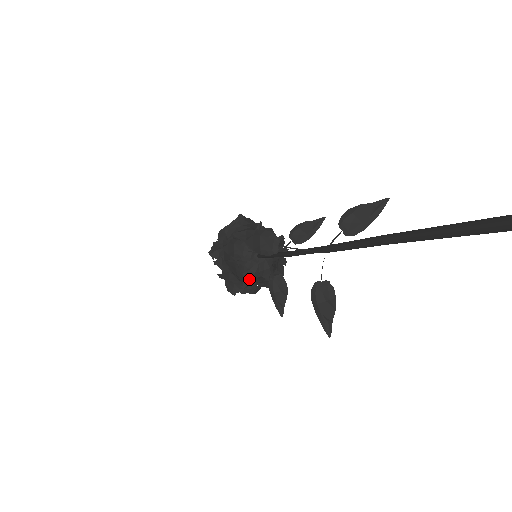
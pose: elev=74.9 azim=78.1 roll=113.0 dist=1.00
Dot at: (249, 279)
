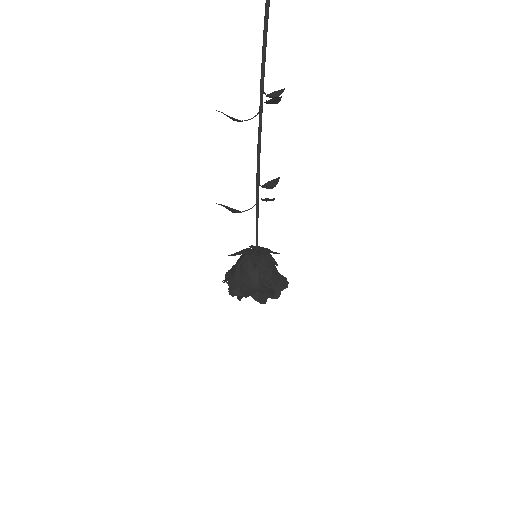
Dot at: (256, 262)
